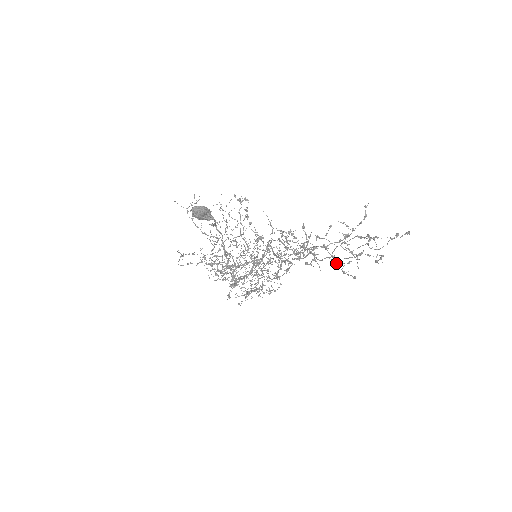
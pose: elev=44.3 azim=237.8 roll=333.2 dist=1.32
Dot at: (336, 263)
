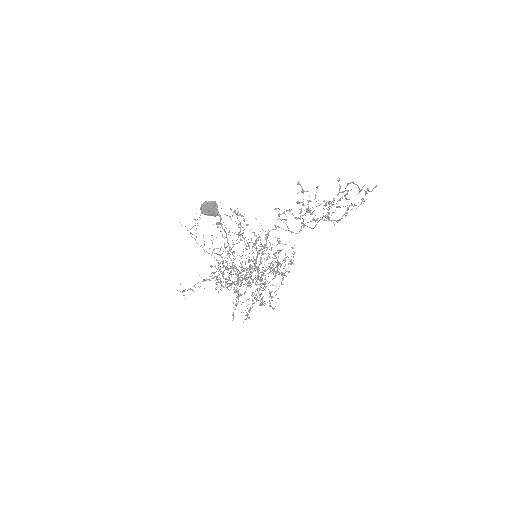
Dot at: (328, 219)
